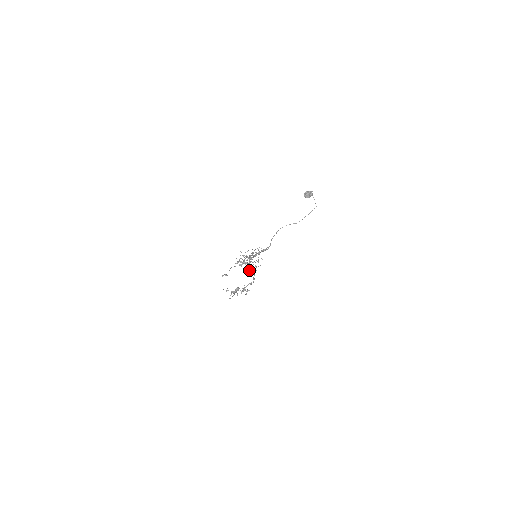
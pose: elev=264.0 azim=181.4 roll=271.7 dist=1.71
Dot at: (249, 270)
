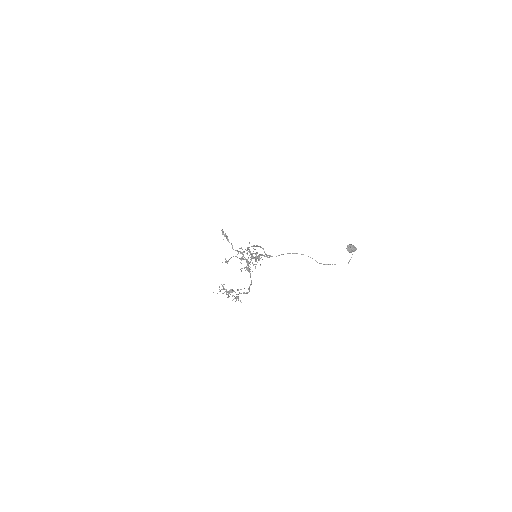
Dot at: occluded
